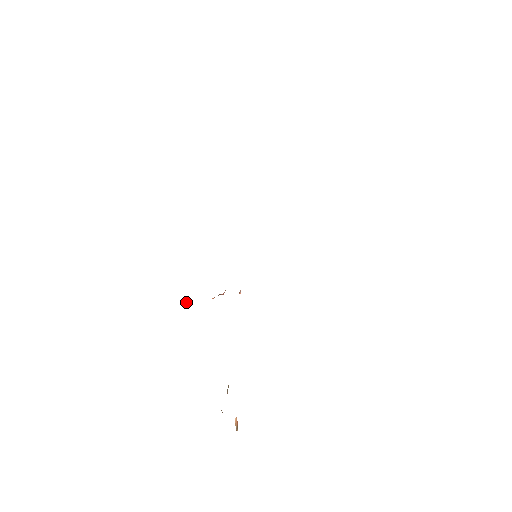
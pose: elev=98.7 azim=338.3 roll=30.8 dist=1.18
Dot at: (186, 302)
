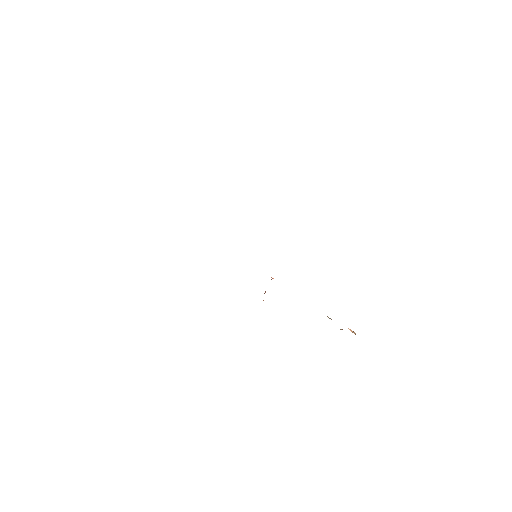
Dot at: occluded
